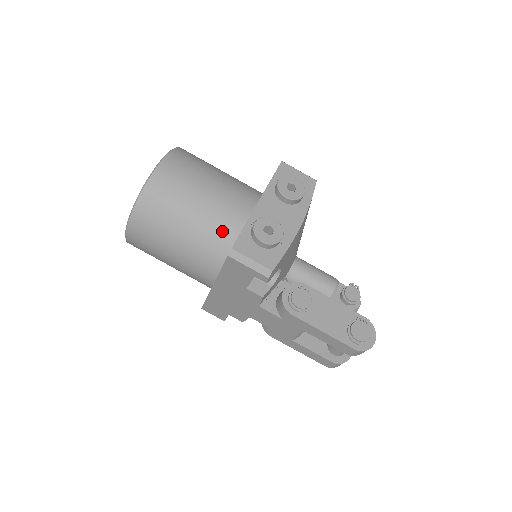
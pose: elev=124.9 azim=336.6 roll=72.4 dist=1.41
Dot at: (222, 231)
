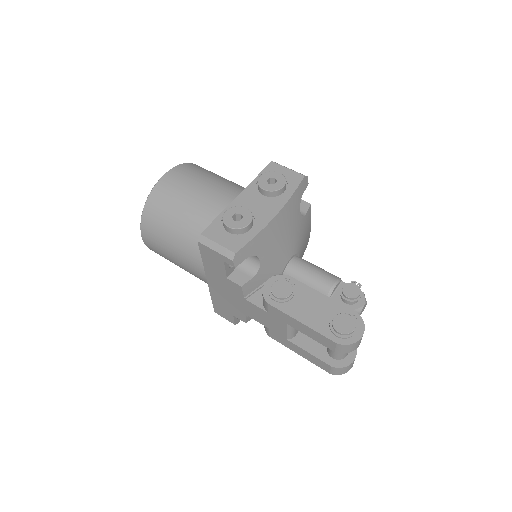
Dot at: occluded
